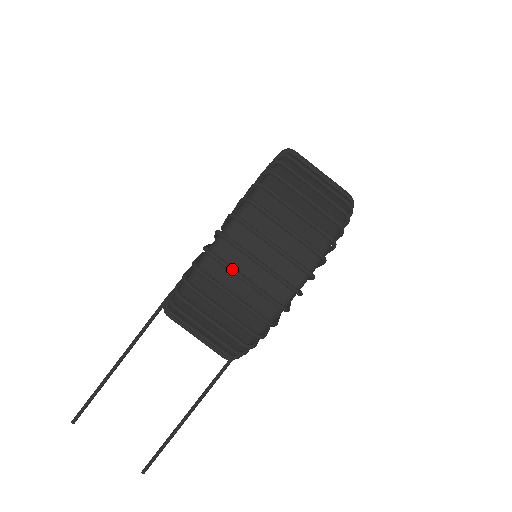
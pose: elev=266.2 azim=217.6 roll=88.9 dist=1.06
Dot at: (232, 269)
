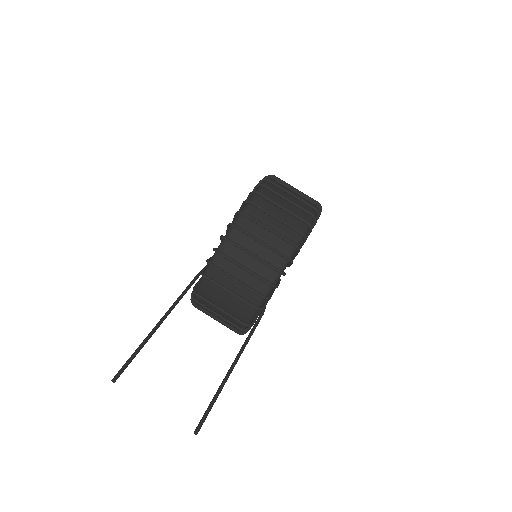
Dot at: (273, 200)
